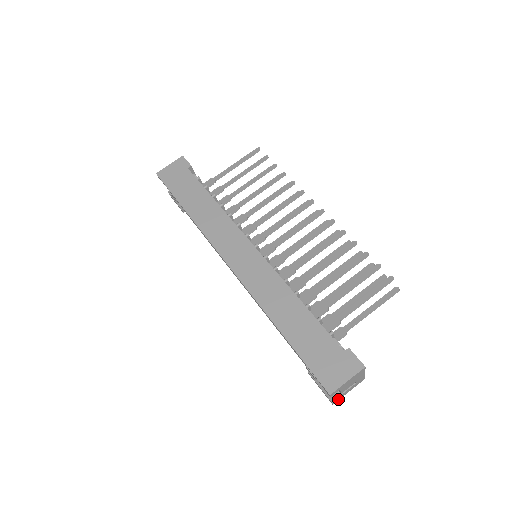
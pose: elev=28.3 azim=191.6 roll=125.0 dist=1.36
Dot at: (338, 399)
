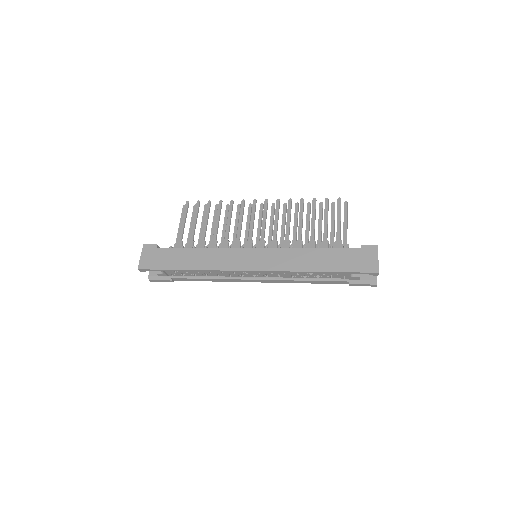
Dot at: occluded
